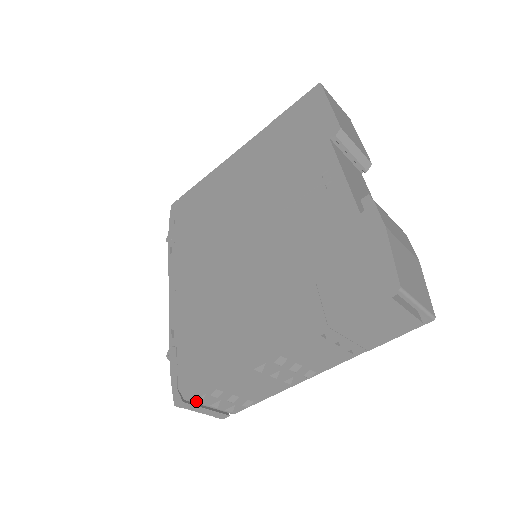
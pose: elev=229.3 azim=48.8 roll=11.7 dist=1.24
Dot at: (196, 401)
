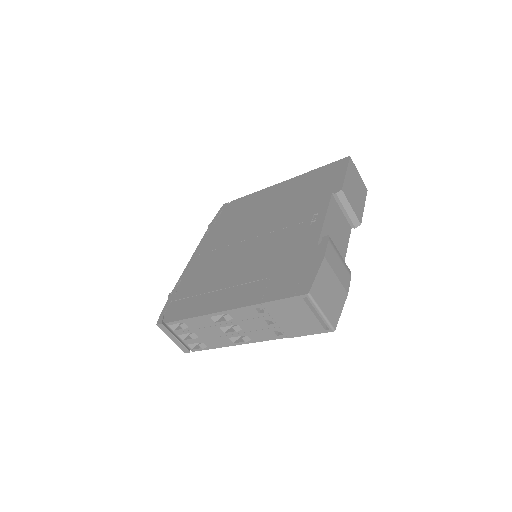
Dot at: (170, 327)
